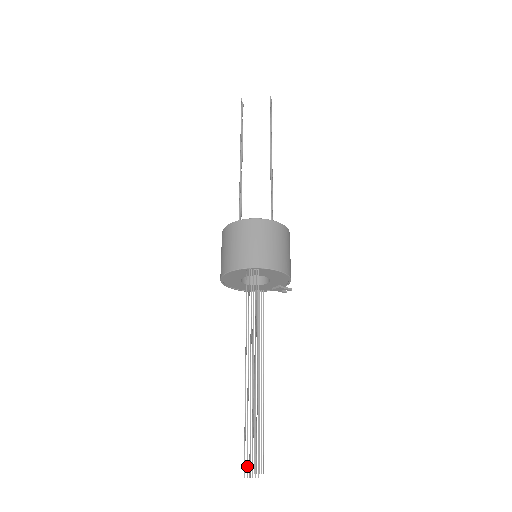
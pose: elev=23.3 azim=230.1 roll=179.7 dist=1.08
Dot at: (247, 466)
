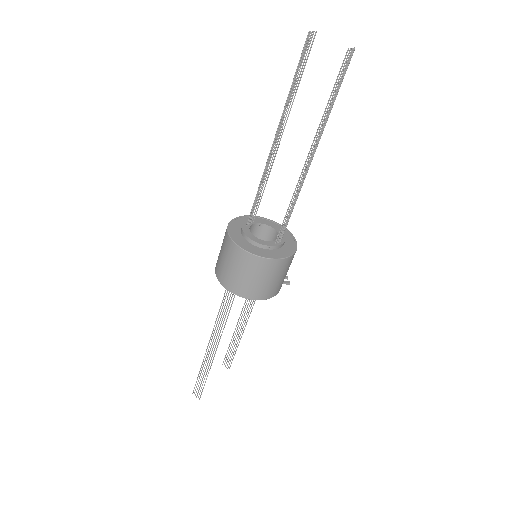
Dot at: occluded
